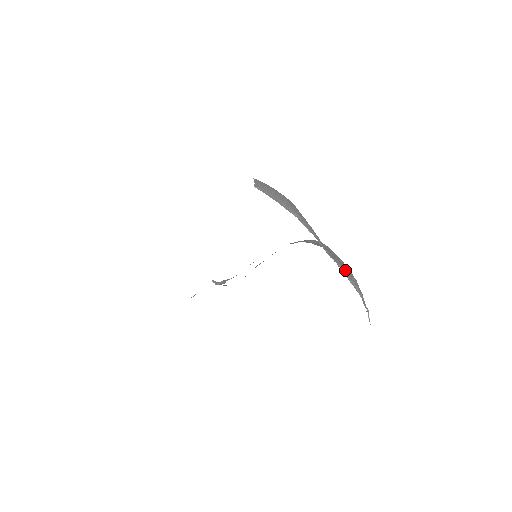
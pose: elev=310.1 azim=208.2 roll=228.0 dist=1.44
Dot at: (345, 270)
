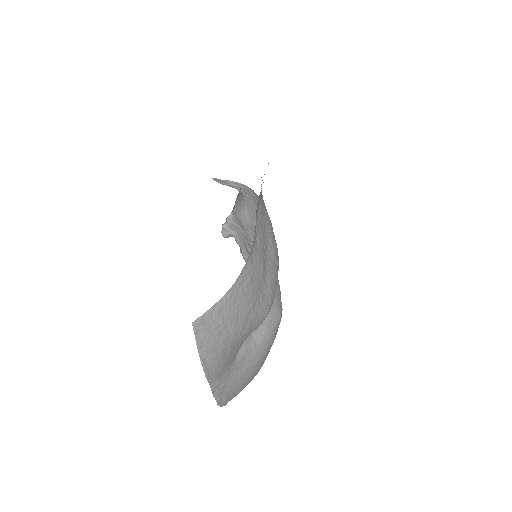
Dot at: (227, 389)
